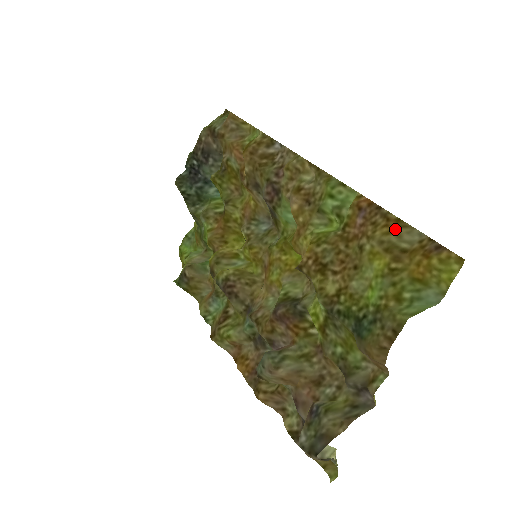
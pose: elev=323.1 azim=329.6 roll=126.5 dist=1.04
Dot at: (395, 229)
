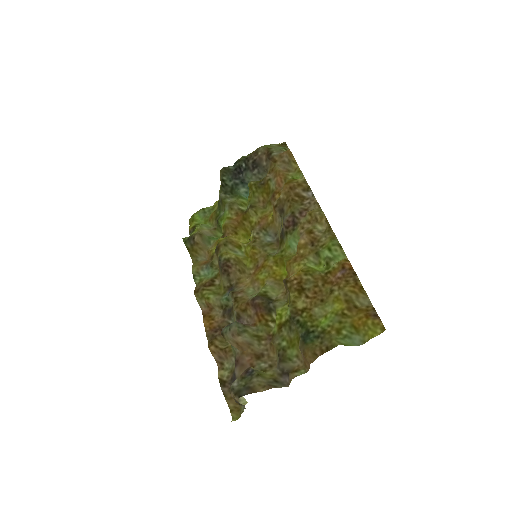
Dot at: (358, 292)
